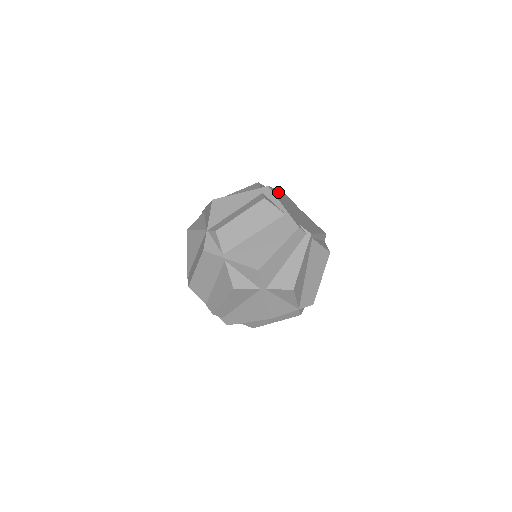
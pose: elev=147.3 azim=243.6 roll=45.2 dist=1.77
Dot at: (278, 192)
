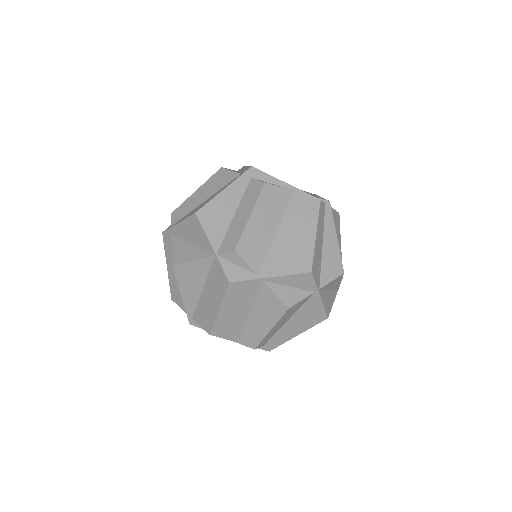
Dot at: occluded
